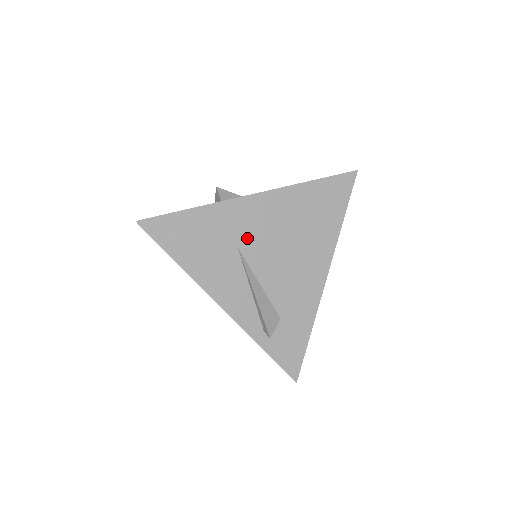
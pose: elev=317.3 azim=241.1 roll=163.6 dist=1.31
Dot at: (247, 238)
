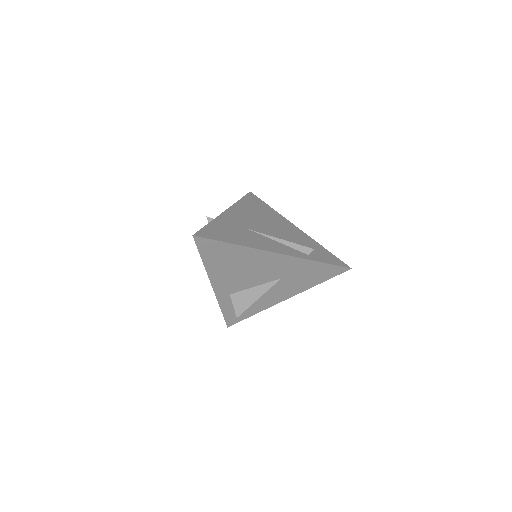
Dot at: (247, 225)
